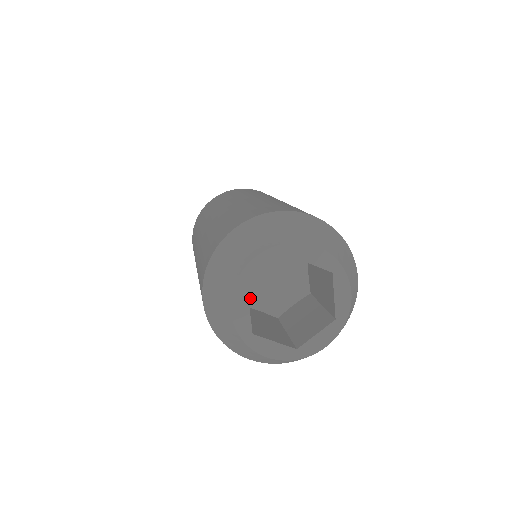
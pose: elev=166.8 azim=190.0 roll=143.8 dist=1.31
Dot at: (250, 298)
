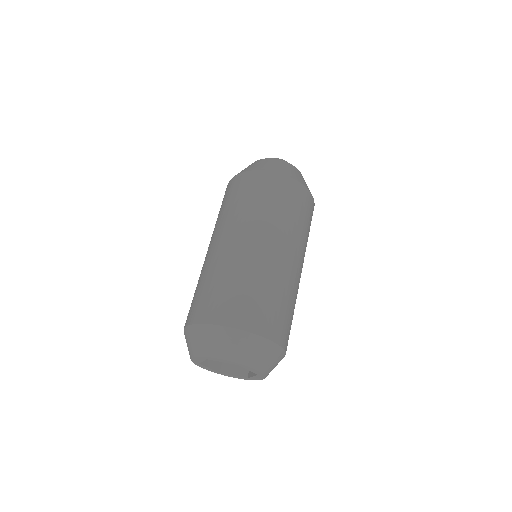
Dot at: occluded
